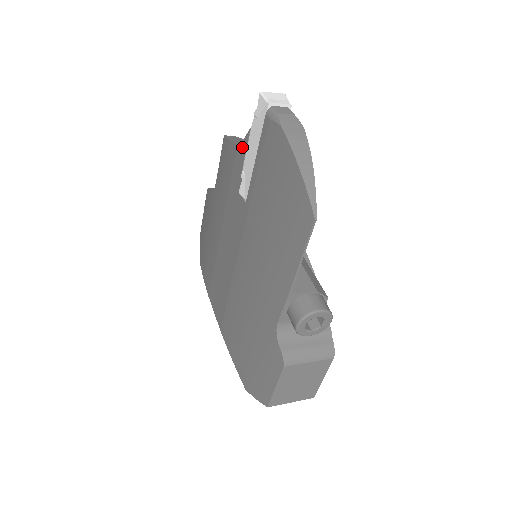
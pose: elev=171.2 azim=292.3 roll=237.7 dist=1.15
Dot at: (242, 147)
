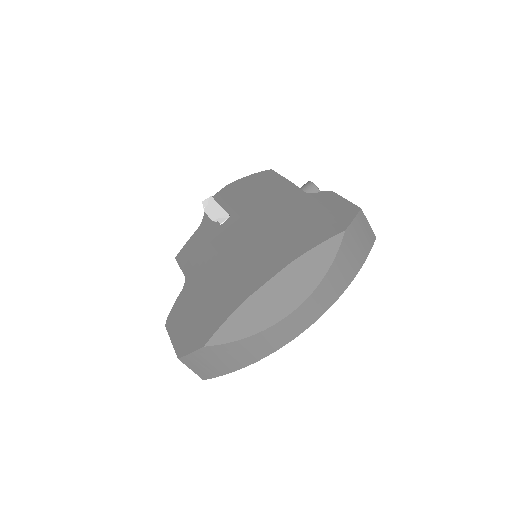
Dot at: (204, 221)
